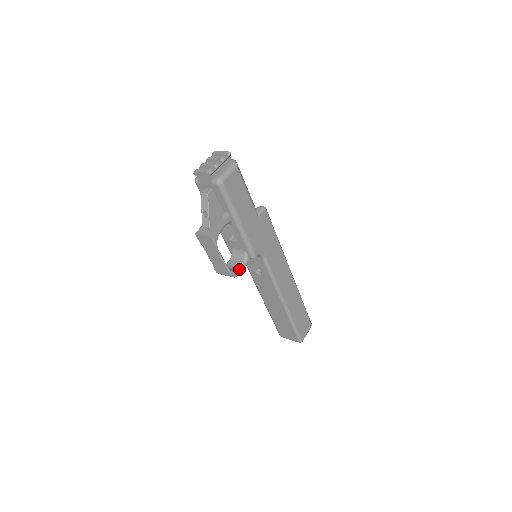
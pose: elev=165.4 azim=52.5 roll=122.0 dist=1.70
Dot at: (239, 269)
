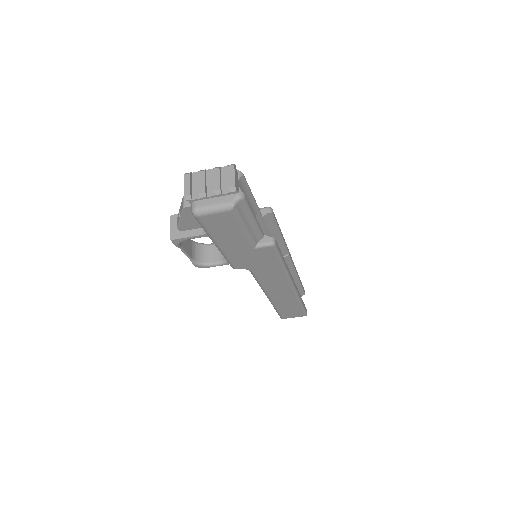
Dot at: (210, 264)
